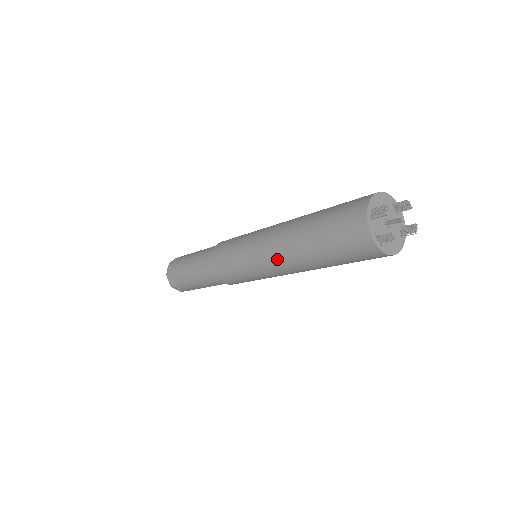
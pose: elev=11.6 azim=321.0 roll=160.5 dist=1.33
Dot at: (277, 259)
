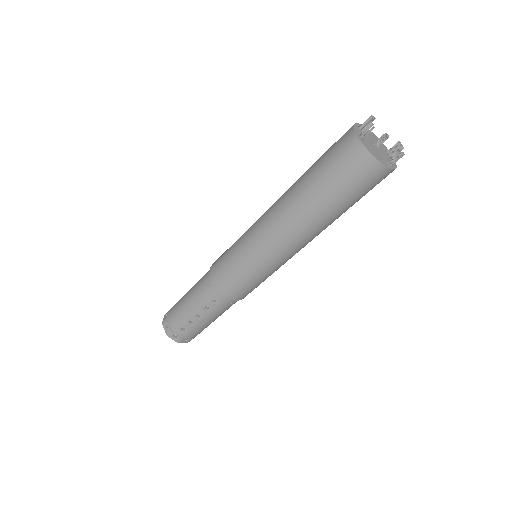
Dot at: (271, 210)
